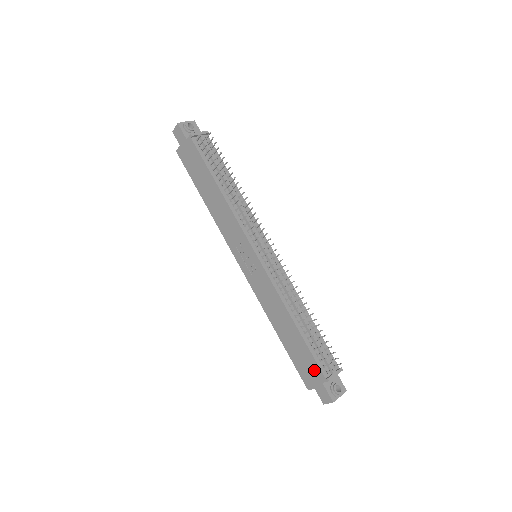
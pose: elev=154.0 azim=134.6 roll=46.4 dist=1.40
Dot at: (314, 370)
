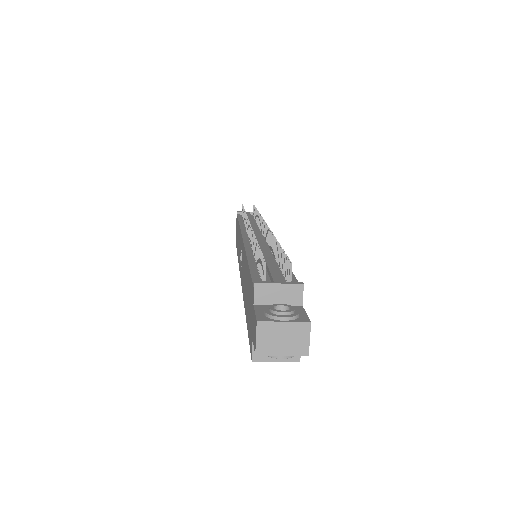
Dot at: (251, 298)
